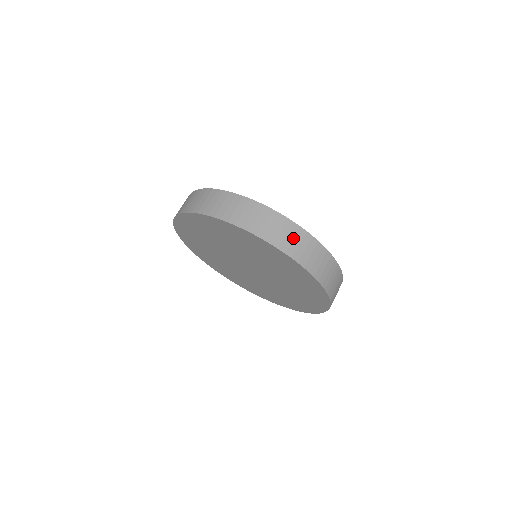
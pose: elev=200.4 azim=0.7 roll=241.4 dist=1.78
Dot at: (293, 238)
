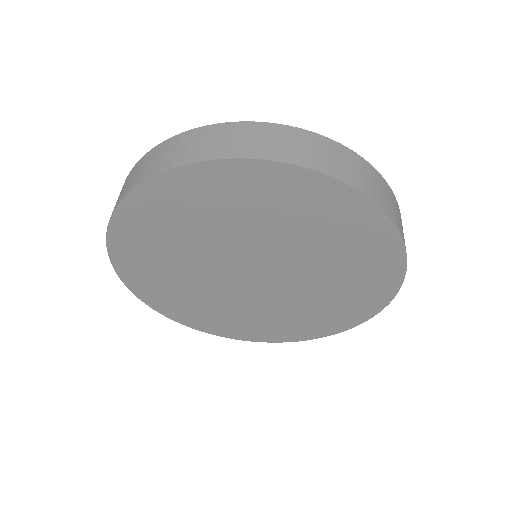
Dot at: (164, 154)
